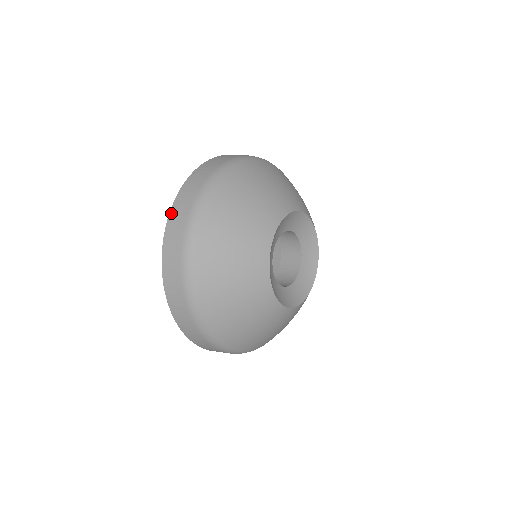
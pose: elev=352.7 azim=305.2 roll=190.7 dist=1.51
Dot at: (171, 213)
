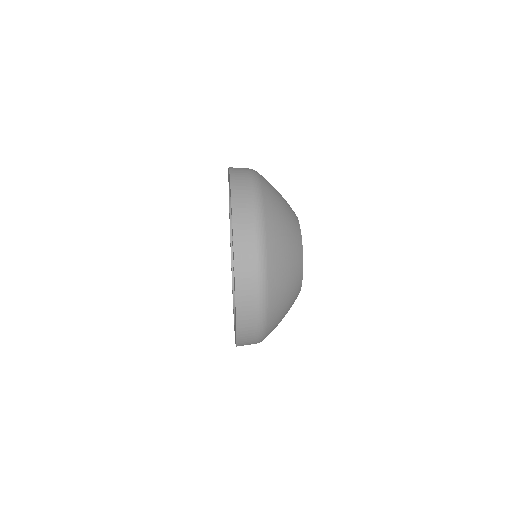
Dot at: (232, 176)
